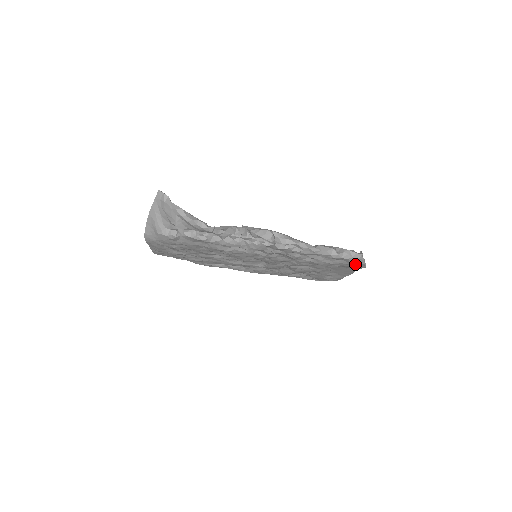
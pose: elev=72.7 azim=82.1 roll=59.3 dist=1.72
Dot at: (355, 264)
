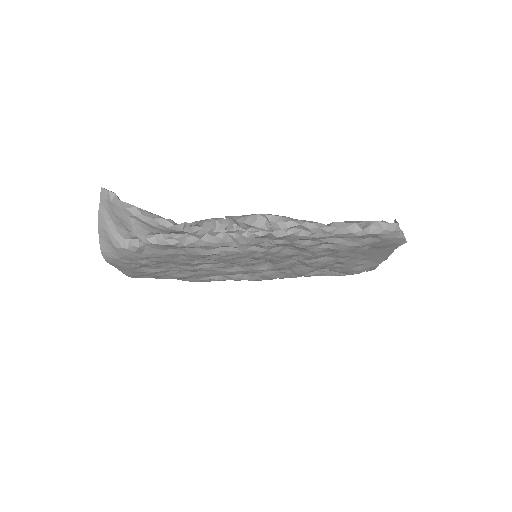
Dot at: (390, 240)
